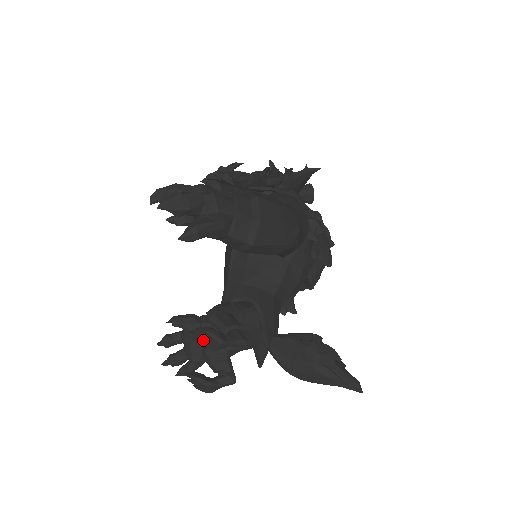
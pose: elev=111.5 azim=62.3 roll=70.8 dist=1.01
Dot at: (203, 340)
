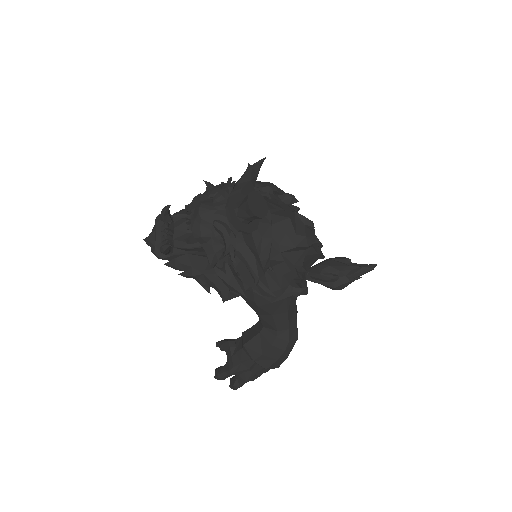
Dot at: occluded
